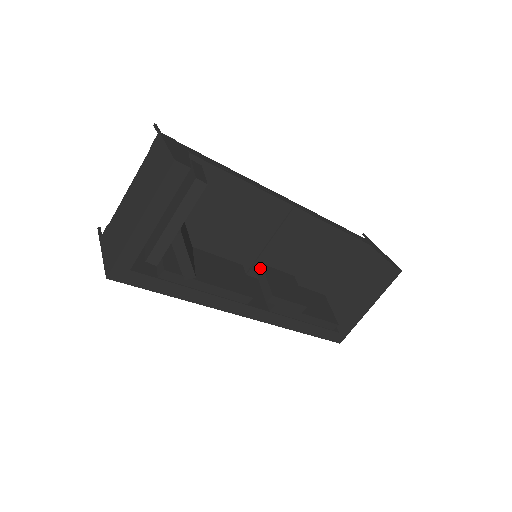
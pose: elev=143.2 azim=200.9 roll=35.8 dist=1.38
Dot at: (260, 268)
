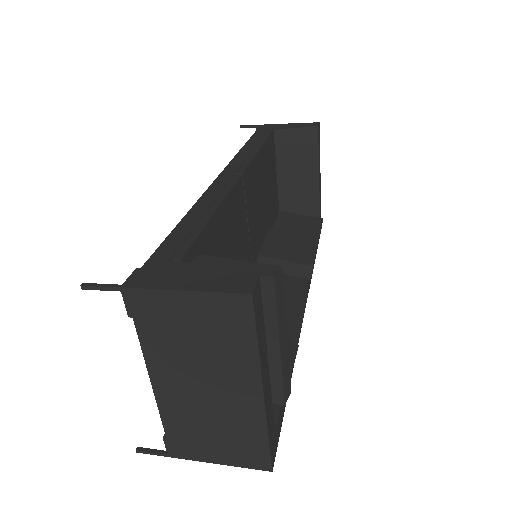
Dot at: (262, 260)
